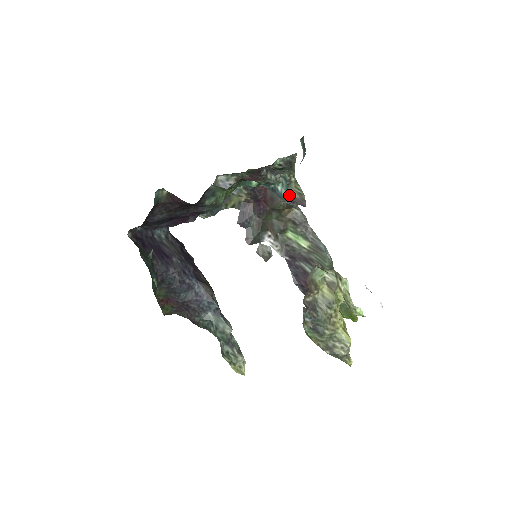
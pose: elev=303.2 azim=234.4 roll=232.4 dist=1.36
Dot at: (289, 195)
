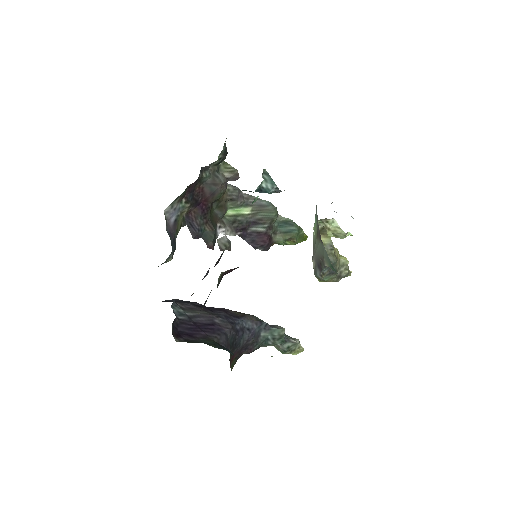
Dot at: (224, 179)
